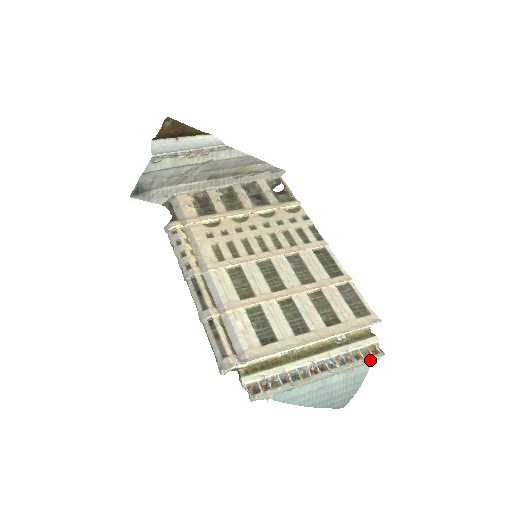
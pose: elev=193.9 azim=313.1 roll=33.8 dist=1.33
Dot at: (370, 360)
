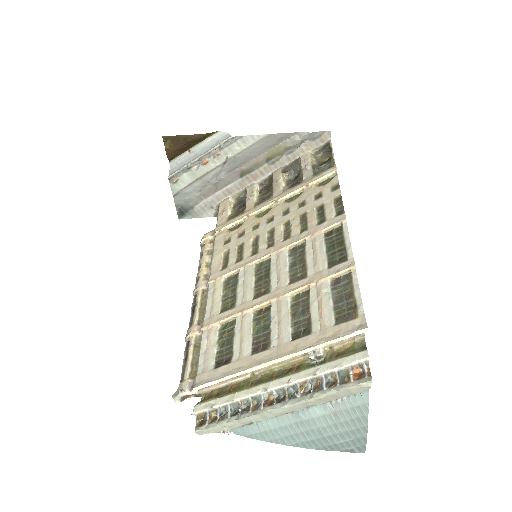
Dot at: (352, 388)
